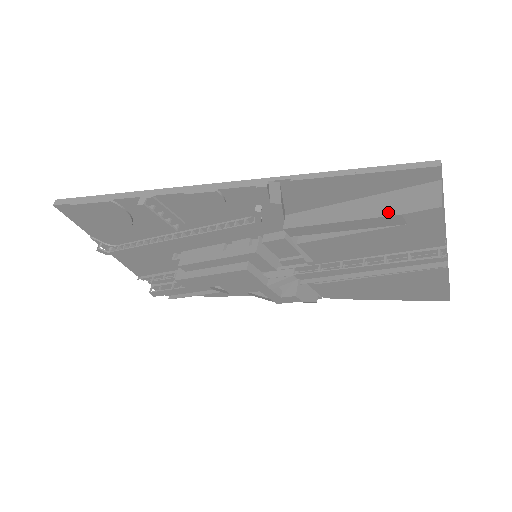
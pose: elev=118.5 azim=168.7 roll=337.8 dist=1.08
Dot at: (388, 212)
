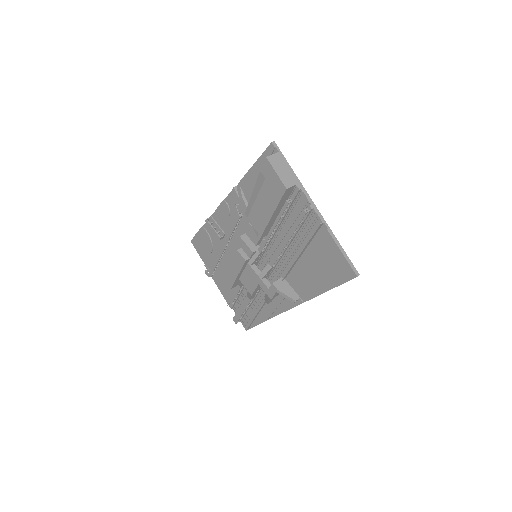
Dot at: (260, 175)
